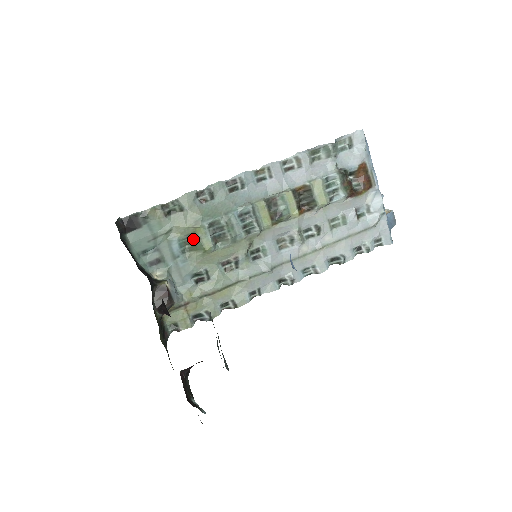
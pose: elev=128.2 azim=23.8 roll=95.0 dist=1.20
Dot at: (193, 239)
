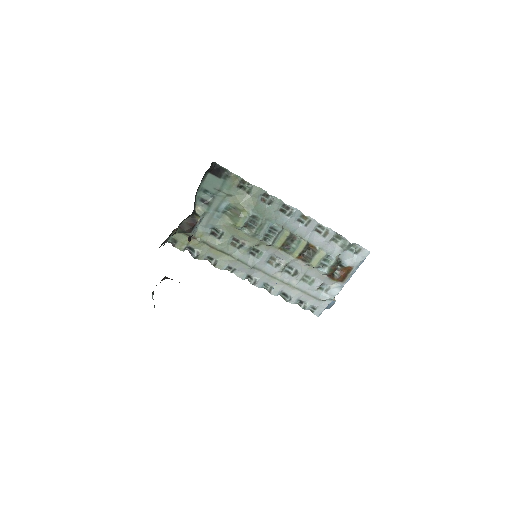
Dot at: (236, 212)
